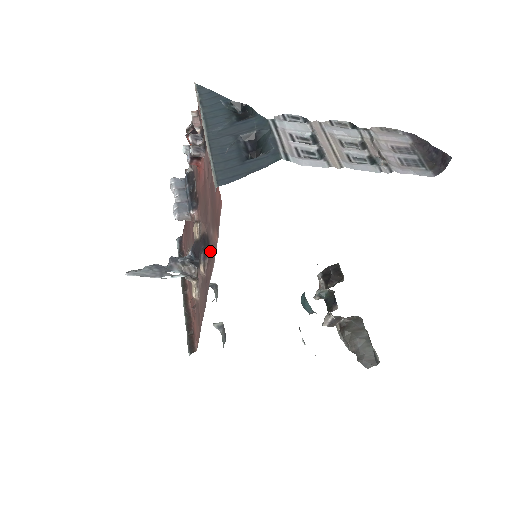
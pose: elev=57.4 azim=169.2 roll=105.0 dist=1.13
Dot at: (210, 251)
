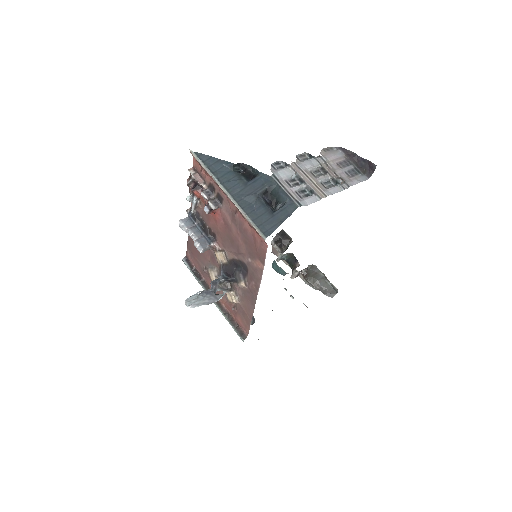
Dot at: (251, 272)
